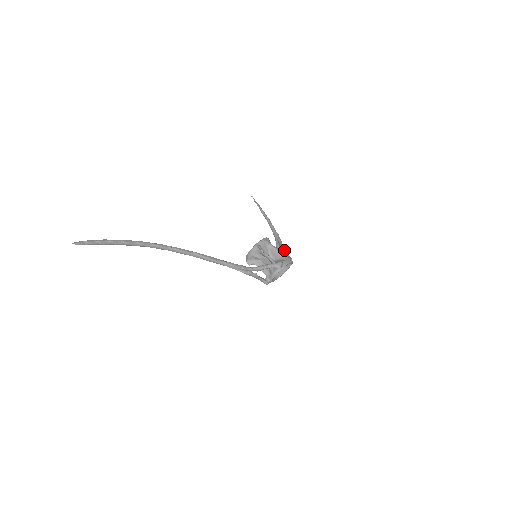
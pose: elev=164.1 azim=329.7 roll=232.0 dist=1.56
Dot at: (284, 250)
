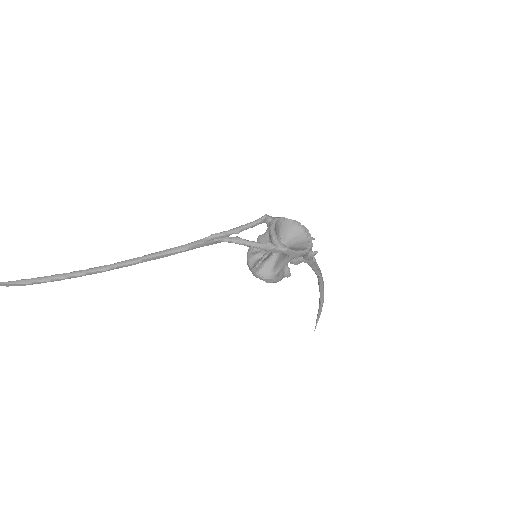
Dot at: occluded
